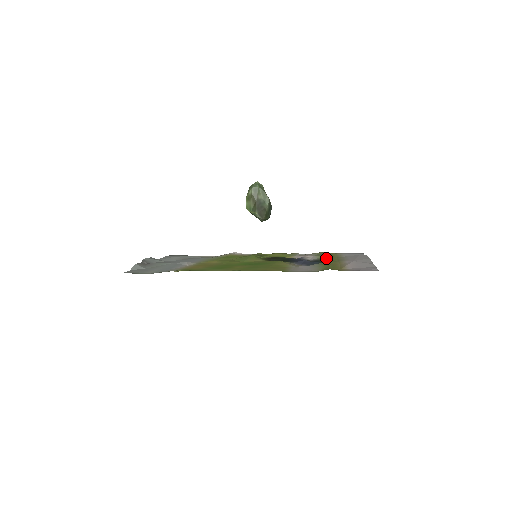
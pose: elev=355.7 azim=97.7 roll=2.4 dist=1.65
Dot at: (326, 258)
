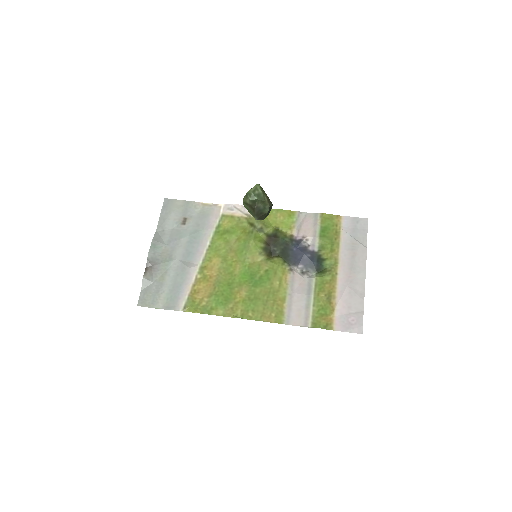
Dot at: (325, 254)
